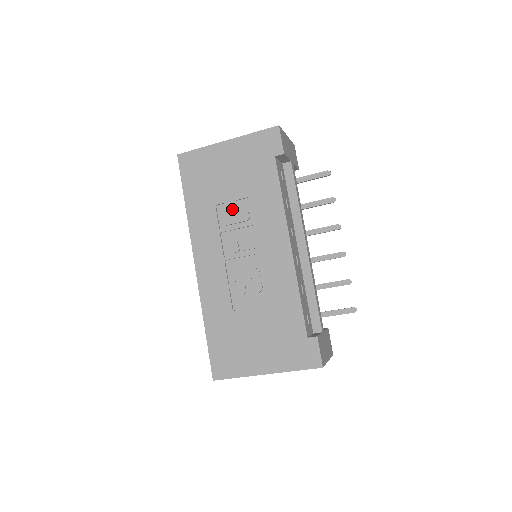
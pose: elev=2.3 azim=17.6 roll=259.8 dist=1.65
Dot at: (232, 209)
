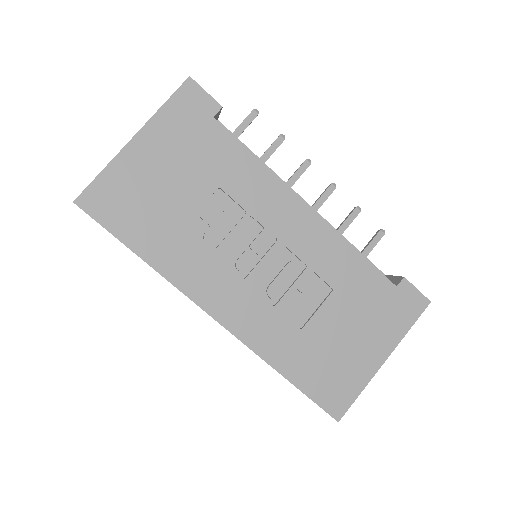
Dot at: (209, 217)
